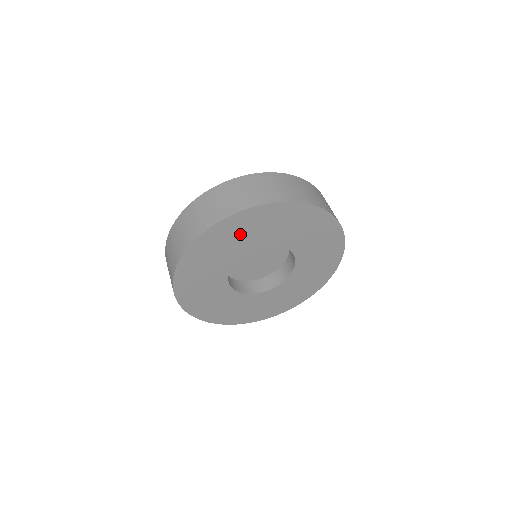
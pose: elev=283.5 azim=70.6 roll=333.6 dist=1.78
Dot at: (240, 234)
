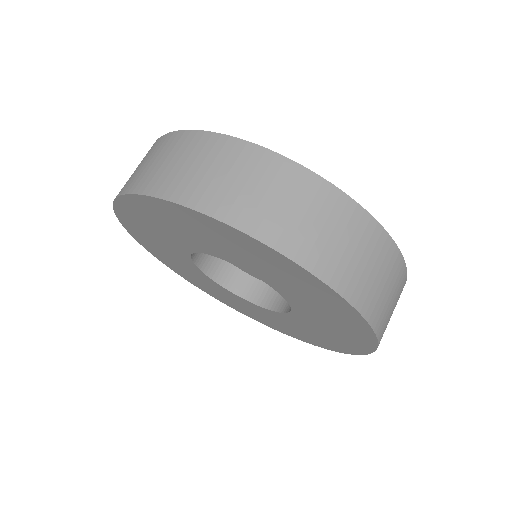
Dot at: (192, 230)
